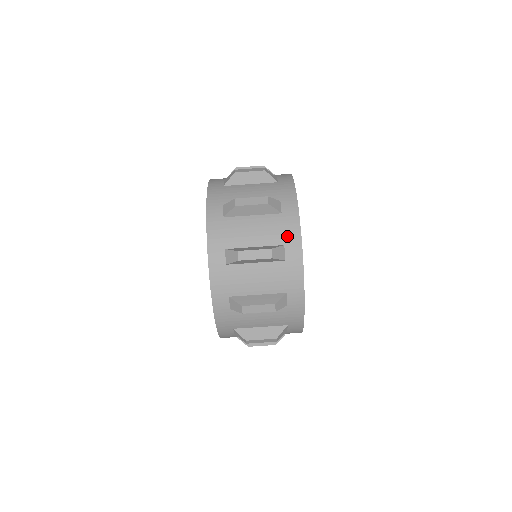
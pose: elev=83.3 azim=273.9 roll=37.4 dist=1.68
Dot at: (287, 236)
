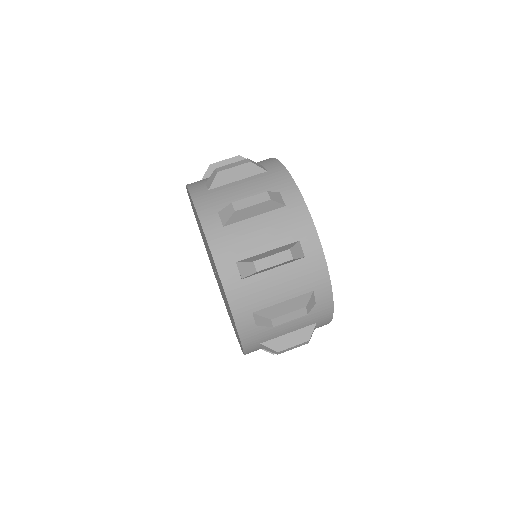
Dot at: (263, 163)
